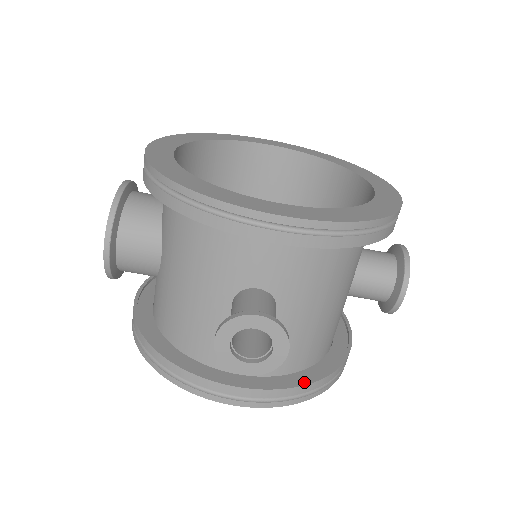
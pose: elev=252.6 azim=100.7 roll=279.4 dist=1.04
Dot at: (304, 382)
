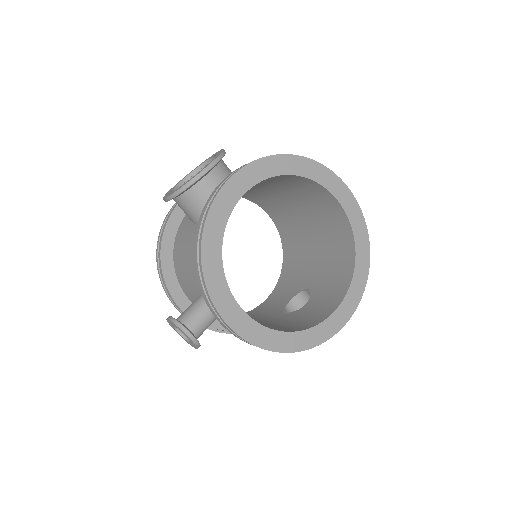
Dot at: (217, 330)
